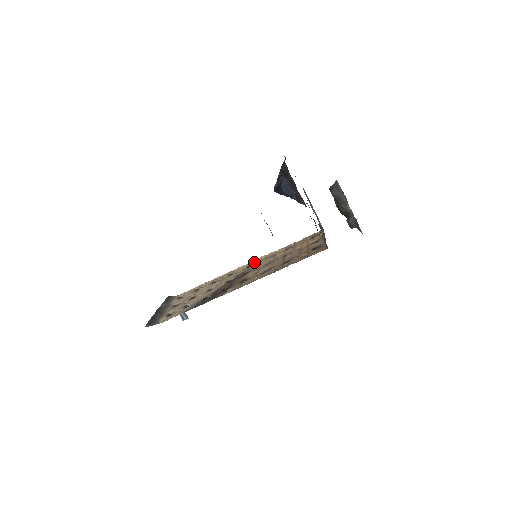
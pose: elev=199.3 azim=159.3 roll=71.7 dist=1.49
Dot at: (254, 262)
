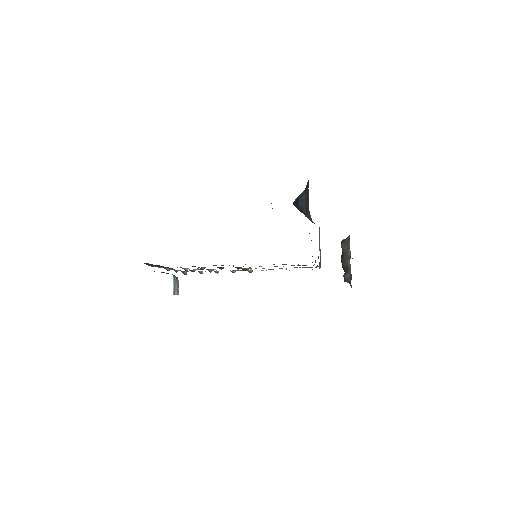
Dot at: occluded
